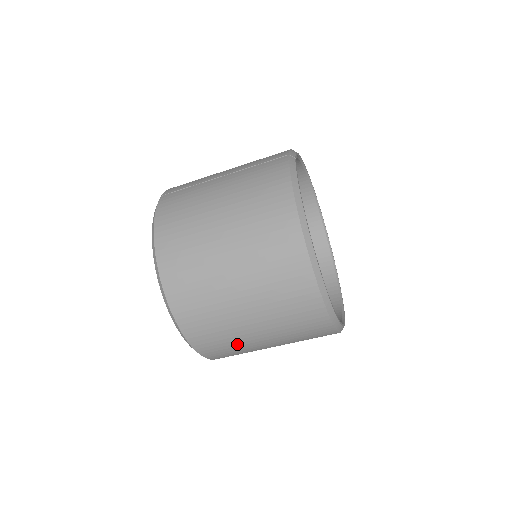
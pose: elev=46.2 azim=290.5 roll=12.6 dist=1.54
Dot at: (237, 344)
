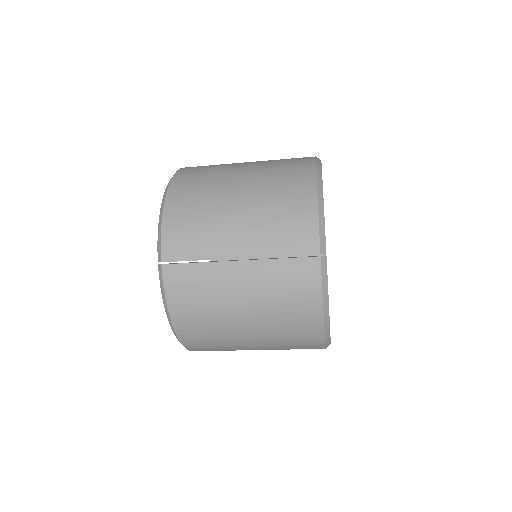
Dot at: occluded
